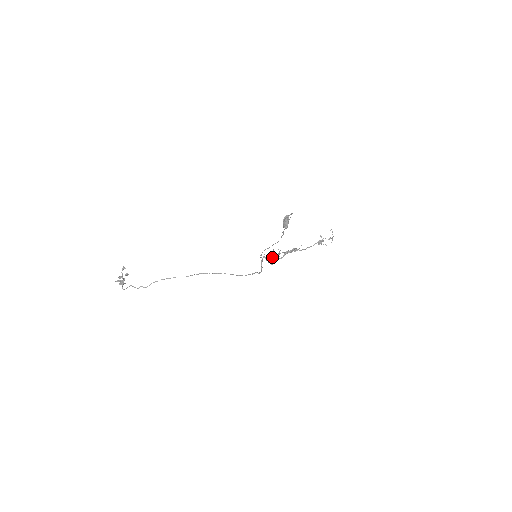
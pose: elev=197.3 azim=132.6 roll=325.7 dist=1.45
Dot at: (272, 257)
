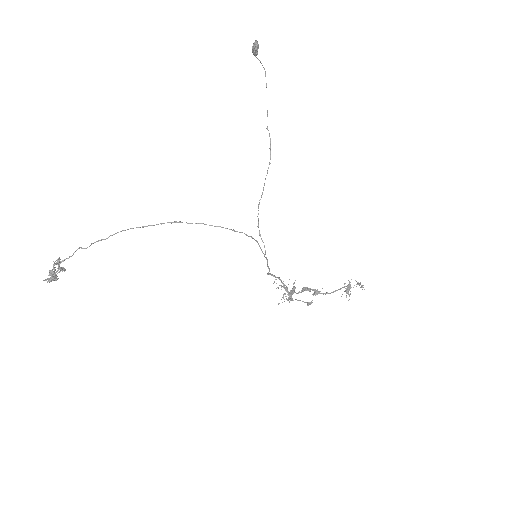
Dot at: (284, 285)
